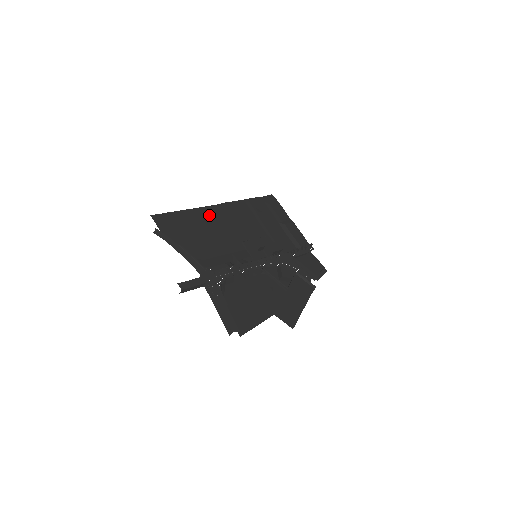
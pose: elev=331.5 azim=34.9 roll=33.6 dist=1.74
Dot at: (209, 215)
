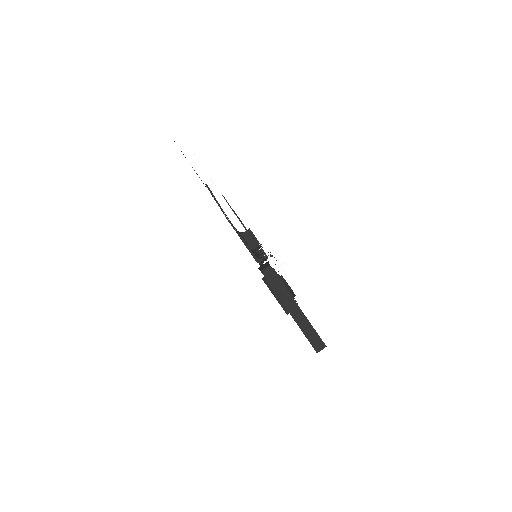
Dot at: occluded
